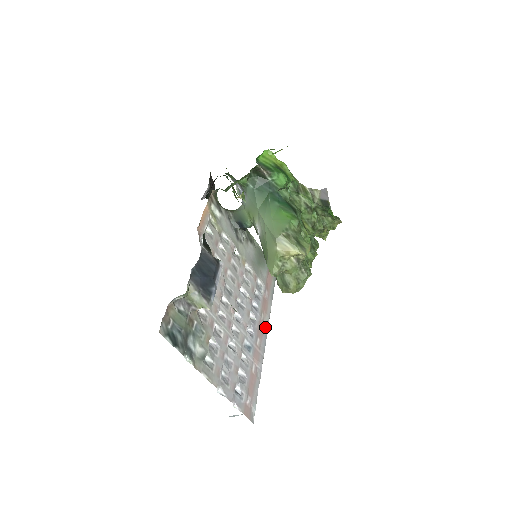
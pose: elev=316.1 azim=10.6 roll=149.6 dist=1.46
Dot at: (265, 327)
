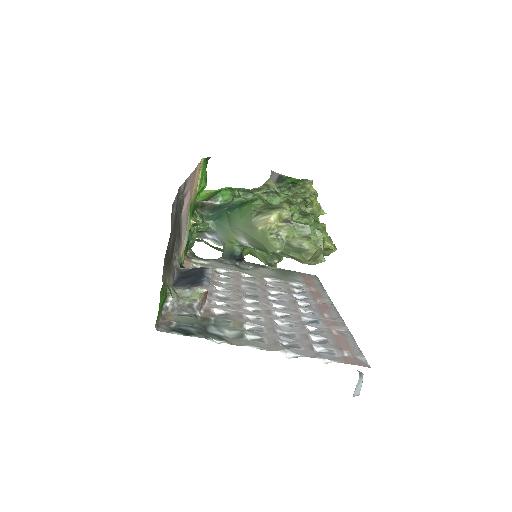
Dot at: (329, 306)
